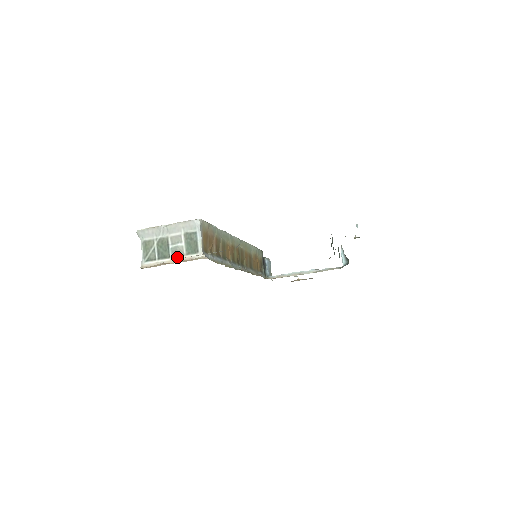
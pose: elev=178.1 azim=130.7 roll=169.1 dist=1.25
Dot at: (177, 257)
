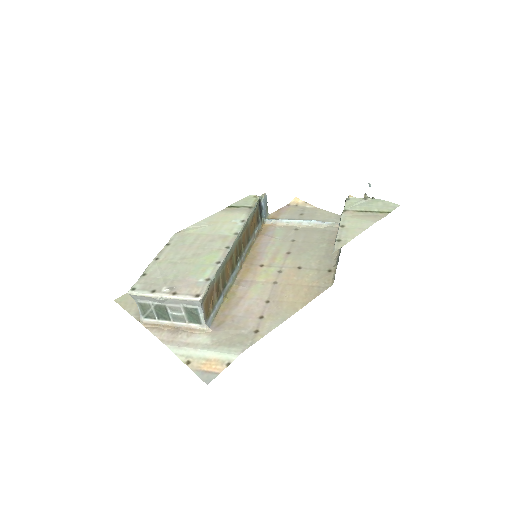
Dot at: (179, 323)
